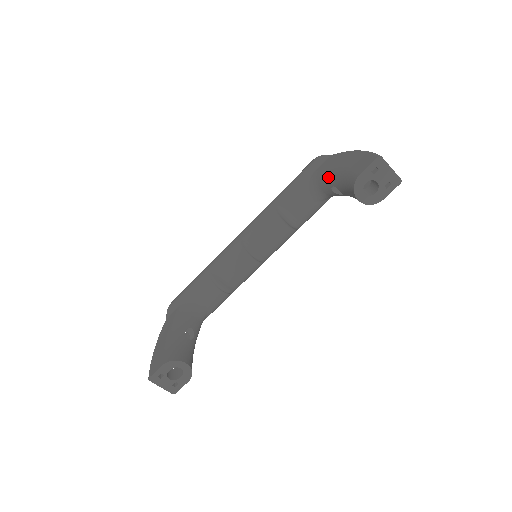
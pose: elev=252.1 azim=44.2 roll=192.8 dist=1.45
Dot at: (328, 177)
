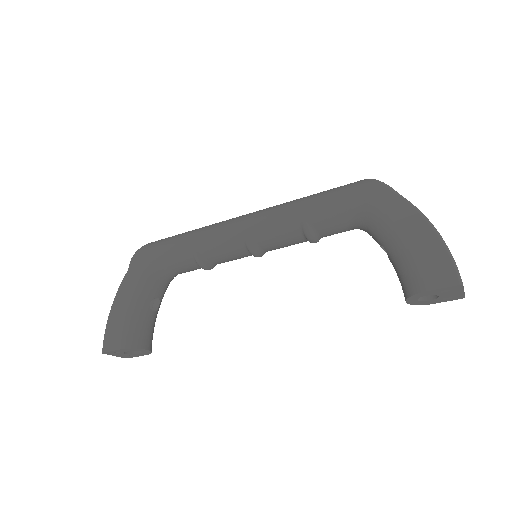
Dot at: (384, 235)
